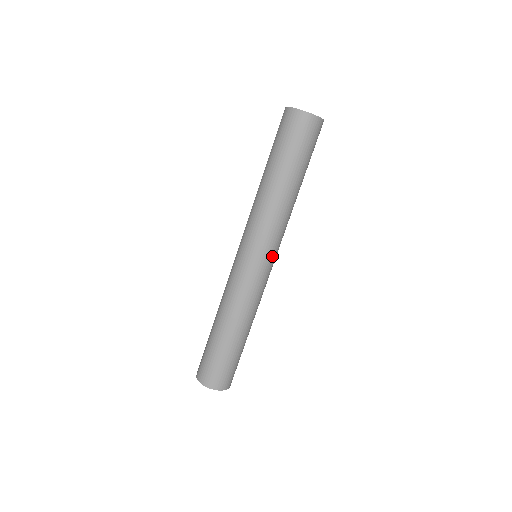
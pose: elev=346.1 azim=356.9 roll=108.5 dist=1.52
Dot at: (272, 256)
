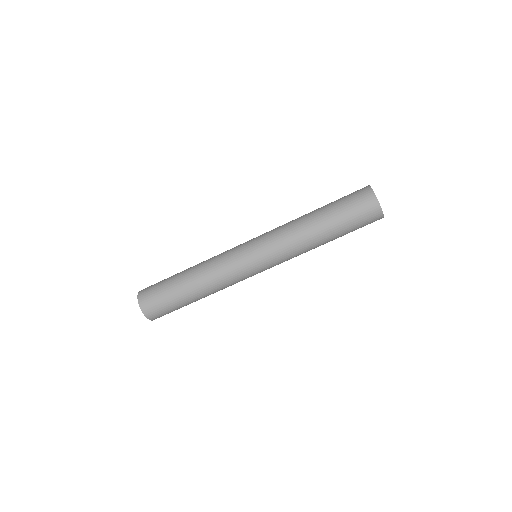
Dot at: (263, 260)
